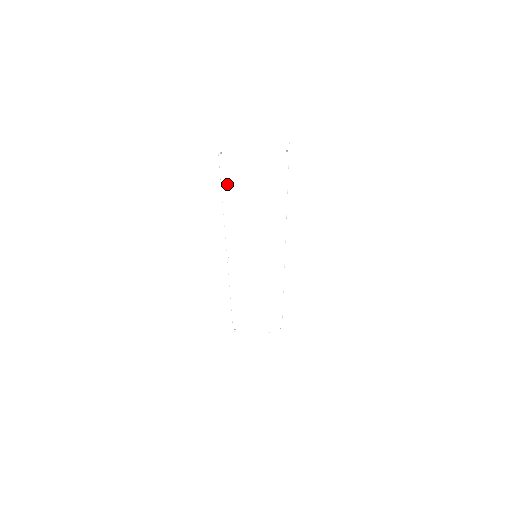
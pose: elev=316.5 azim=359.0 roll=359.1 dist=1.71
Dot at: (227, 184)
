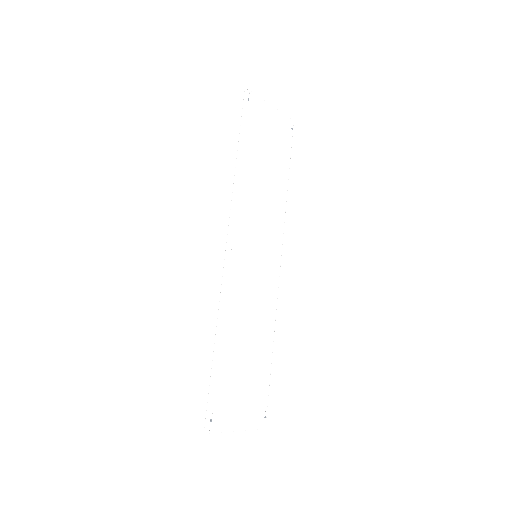
Dot at: (247, 138)
